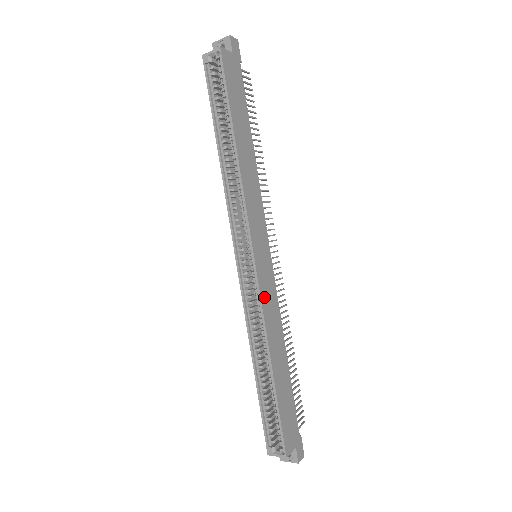
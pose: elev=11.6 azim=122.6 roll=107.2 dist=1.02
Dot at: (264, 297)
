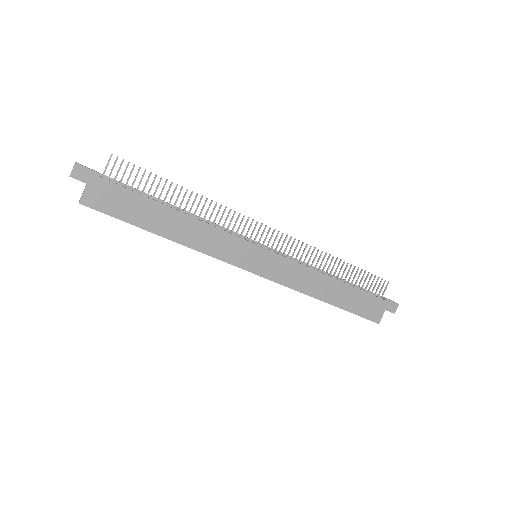
Dot at: (283, 279)
